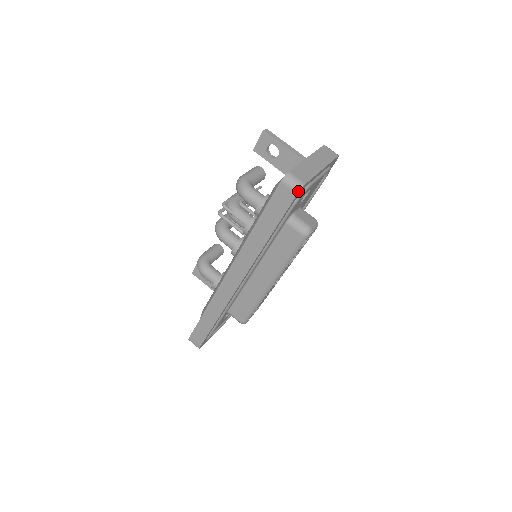
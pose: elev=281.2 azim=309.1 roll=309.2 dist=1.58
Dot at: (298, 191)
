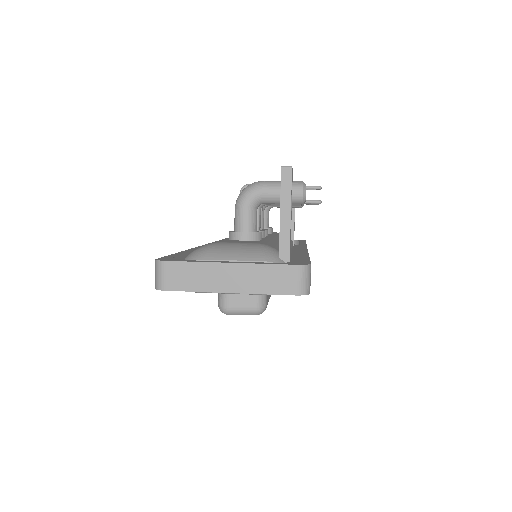
Dot at: (155, 287)
